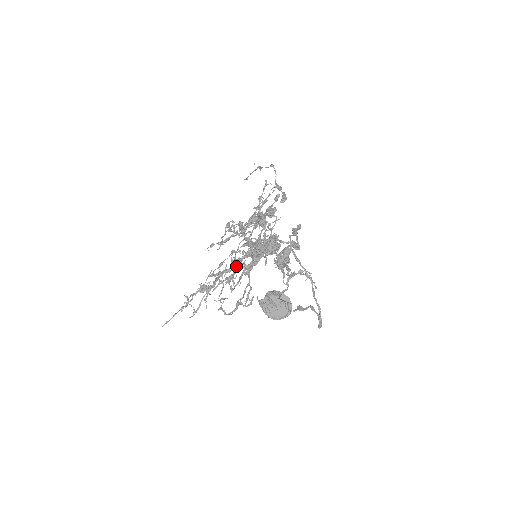
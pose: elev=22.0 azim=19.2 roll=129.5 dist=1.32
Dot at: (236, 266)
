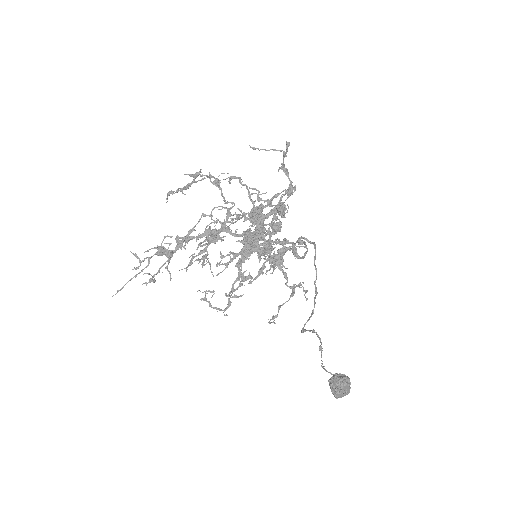
Dot at: (242, 273)
